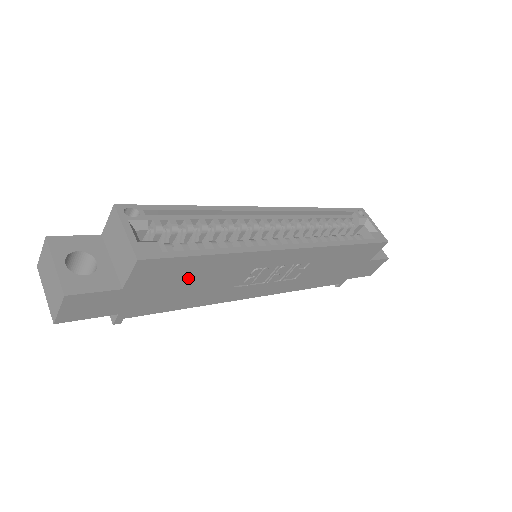
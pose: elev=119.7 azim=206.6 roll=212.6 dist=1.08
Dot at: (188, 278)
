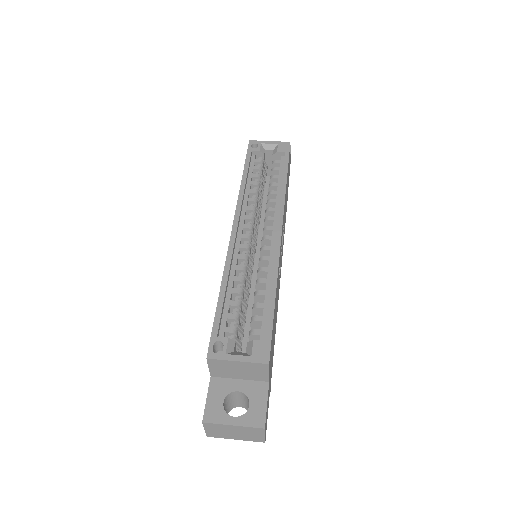
Dot at: (274, 326)
